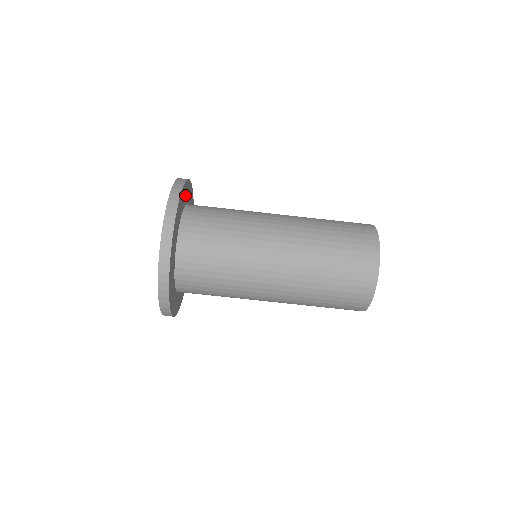
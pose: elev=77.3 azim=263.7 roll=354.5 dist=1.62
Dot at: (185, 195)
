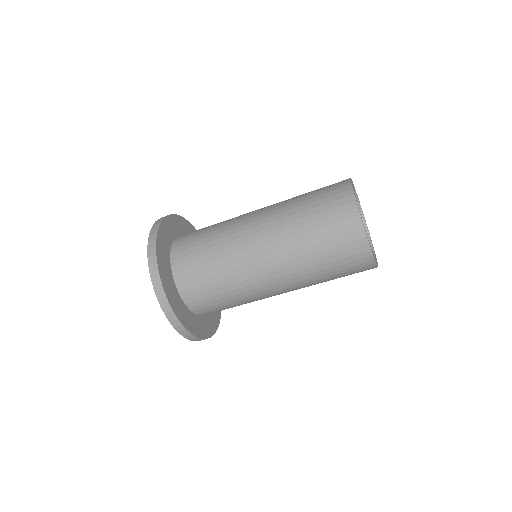
Dot at: (165, 240)
